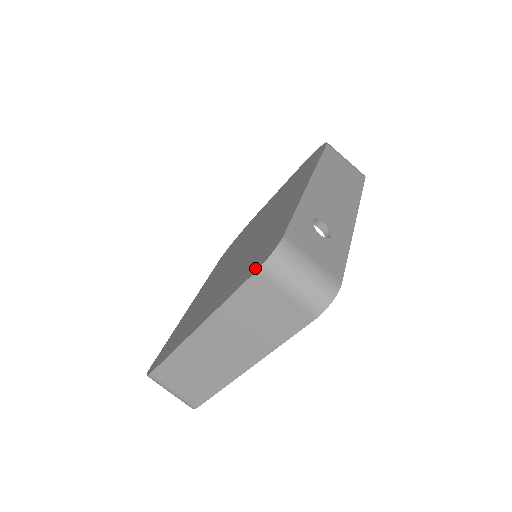
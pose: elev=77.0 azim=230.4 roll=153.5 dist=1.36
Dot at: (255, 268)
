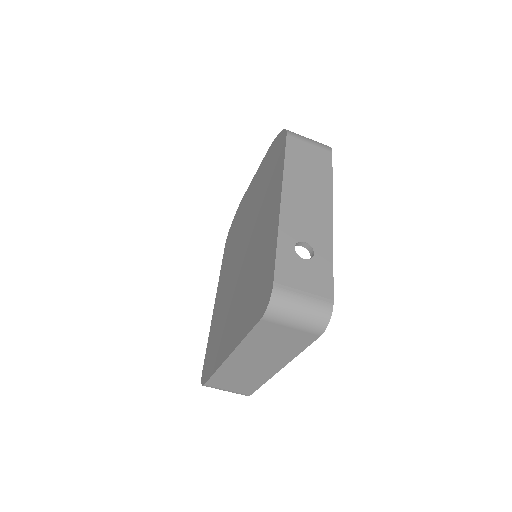
Dot at: (259, 313)
